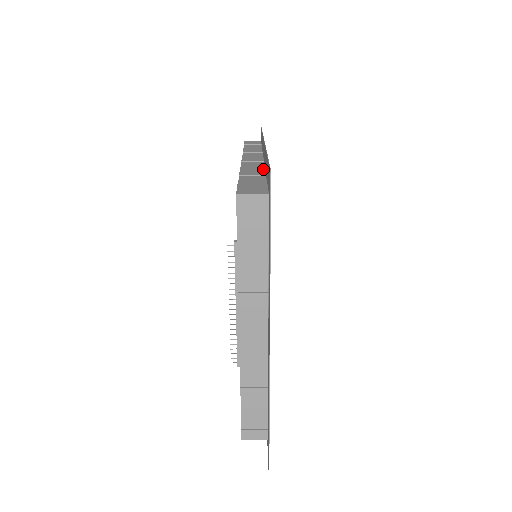
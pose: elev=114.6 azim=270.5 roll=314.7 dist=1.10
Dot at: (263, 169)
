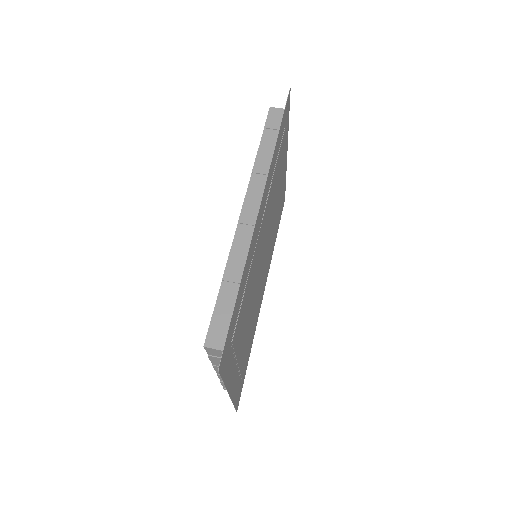
Dot at: occluded
